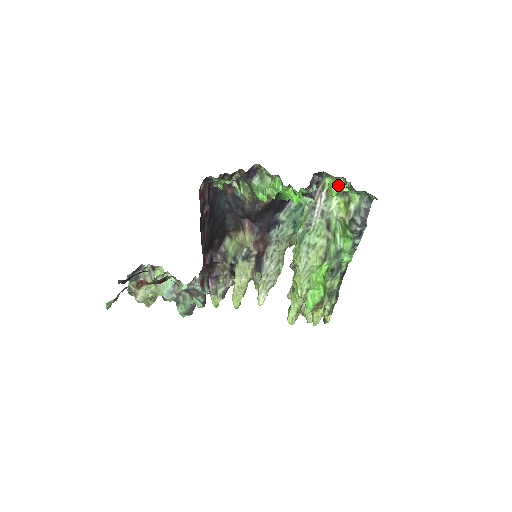
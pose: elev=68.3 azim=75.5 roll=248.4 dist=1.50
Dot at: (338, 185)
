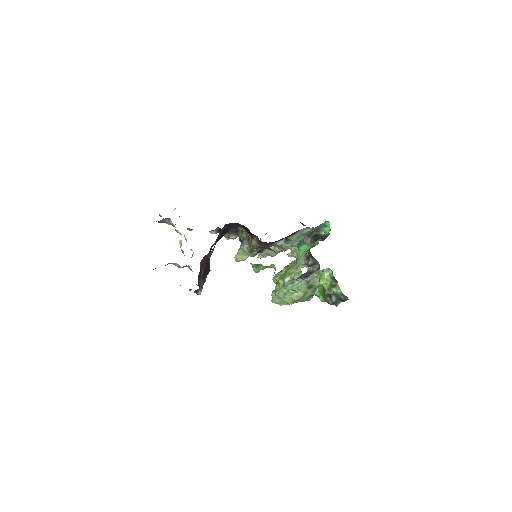
Dot at: (326, 282)
